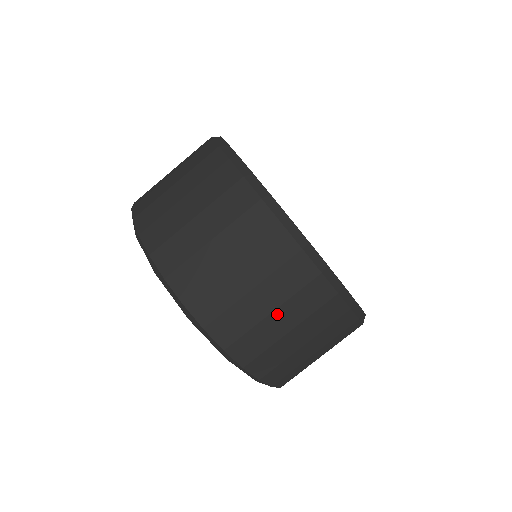
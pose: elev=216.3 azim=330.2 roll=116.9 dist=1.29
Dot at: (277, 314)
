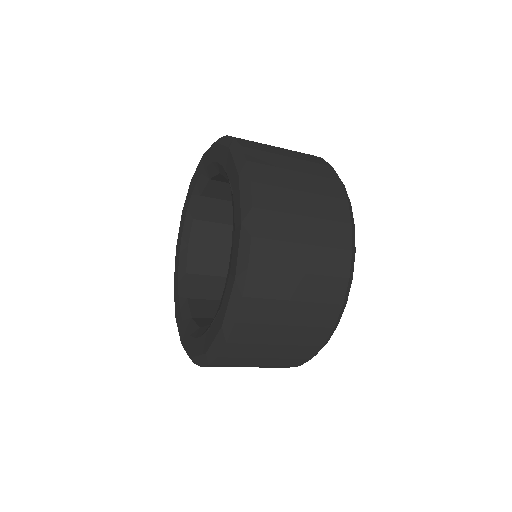
Dot at: (306, 221)
